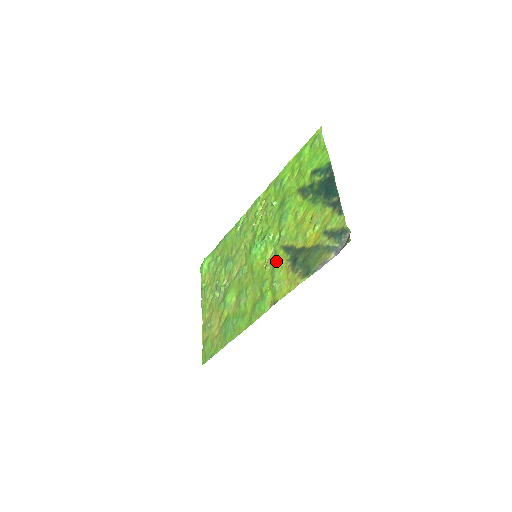
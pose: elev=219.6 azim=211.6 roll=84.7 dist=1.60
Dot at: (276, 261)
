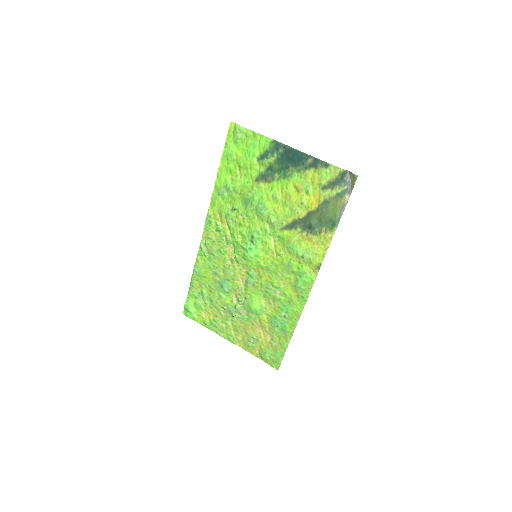
Dot at: (288, 242)
